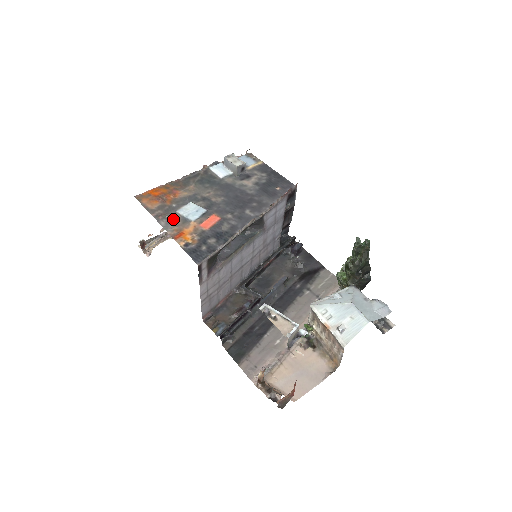
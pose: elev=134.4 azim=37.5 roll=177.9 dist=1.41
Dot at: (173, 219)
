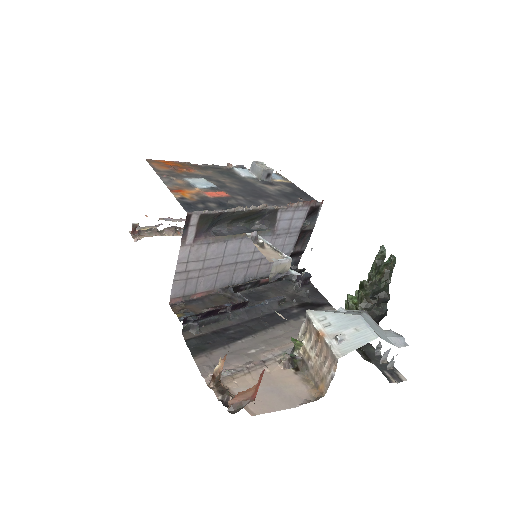
Dot at: (177, 181)
